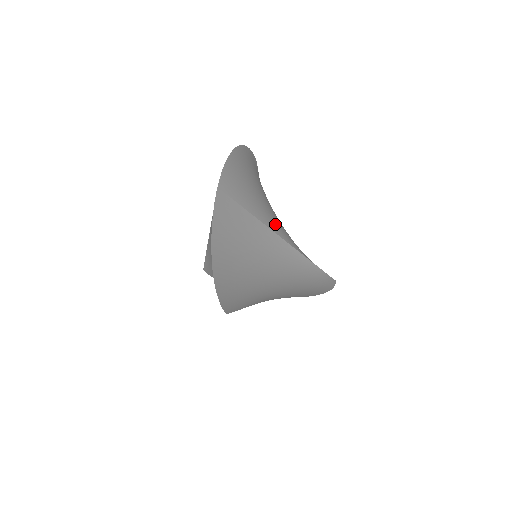
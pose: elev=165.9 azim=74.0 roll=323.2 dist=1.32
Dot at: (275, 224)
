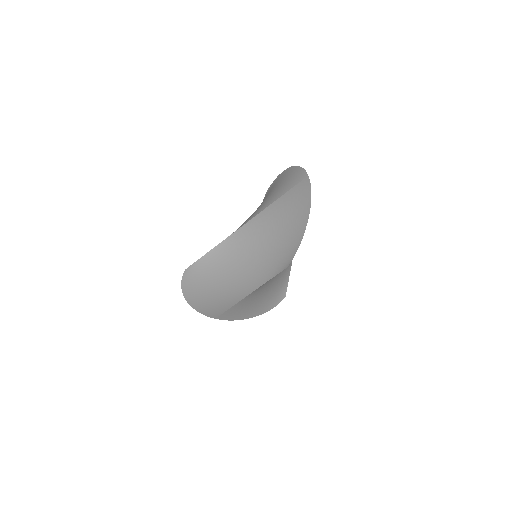
Dot at: occluded
